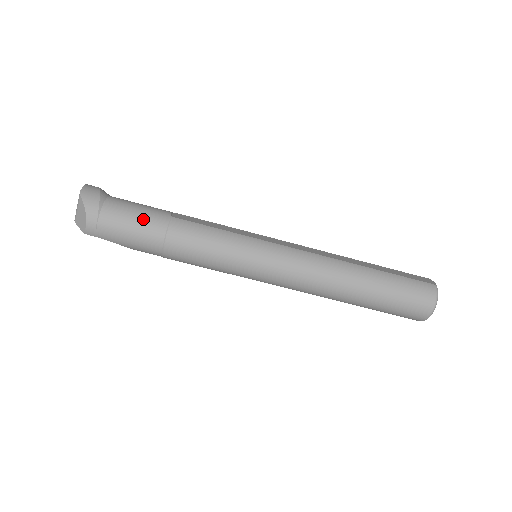
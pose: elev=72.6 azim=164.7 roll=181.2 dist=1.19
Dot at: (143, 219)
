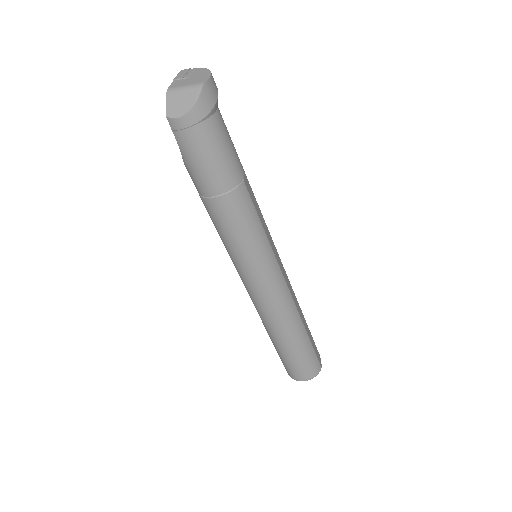
Dot at: (225, 163)
